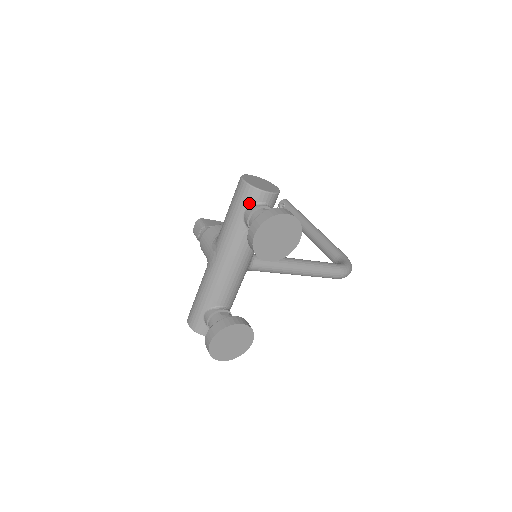
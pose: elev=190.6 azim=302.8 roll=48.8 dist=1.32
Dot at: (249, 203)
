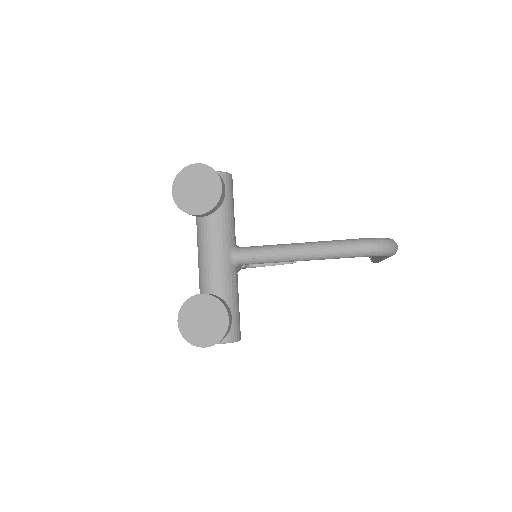
Dot at: occluded
